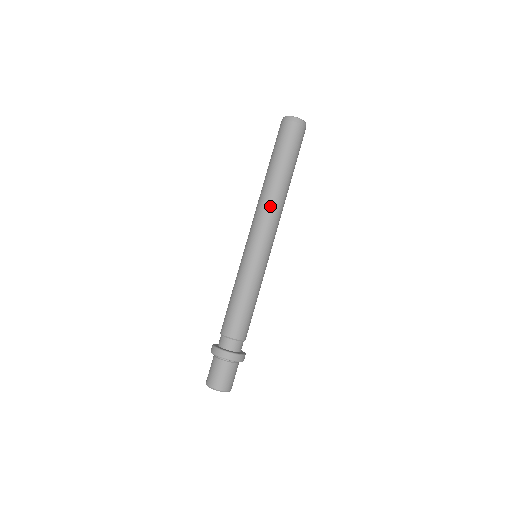
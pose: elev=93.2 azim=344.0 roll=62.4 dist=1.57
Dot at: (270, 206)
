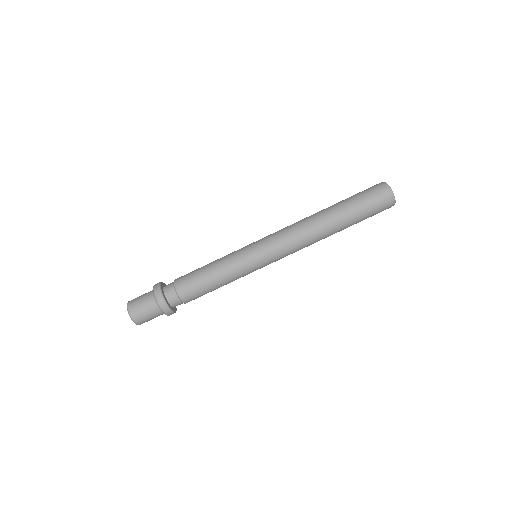
Dot at: (299, 226)
